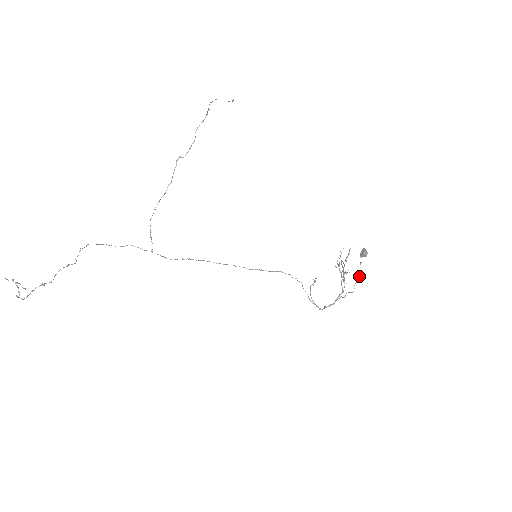
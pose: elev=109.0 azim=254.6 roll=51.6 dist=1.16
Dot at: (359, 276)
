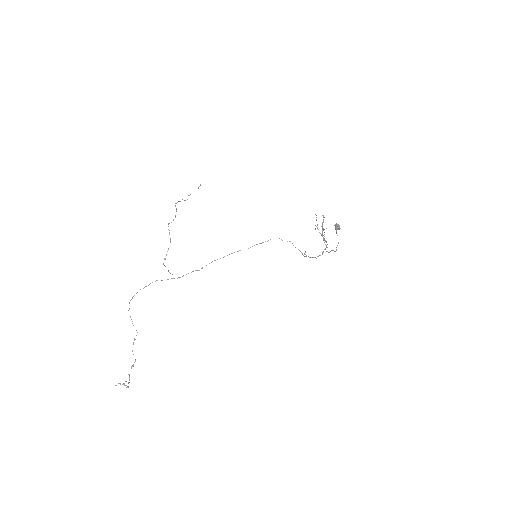
Dot at: (338, 243)
